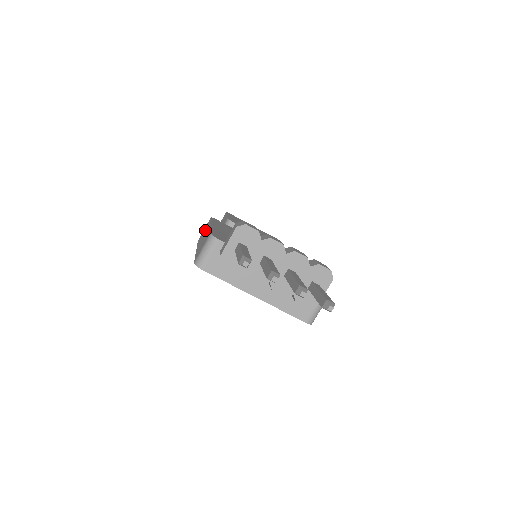
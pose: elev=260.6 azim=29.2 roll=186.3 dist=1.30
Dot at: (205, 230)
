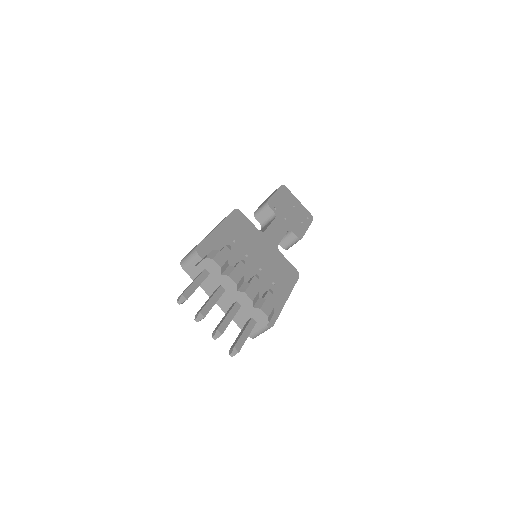
Dot at: occluded
